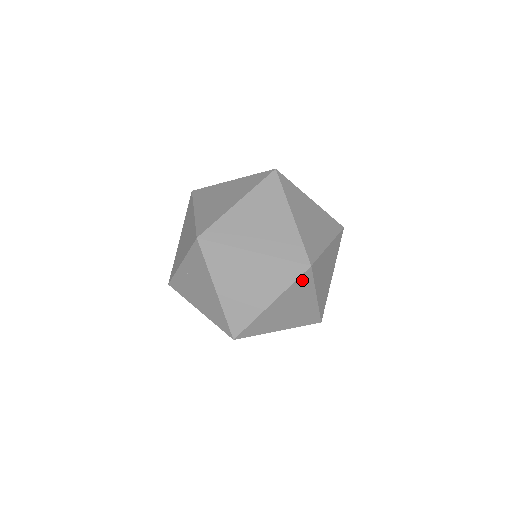
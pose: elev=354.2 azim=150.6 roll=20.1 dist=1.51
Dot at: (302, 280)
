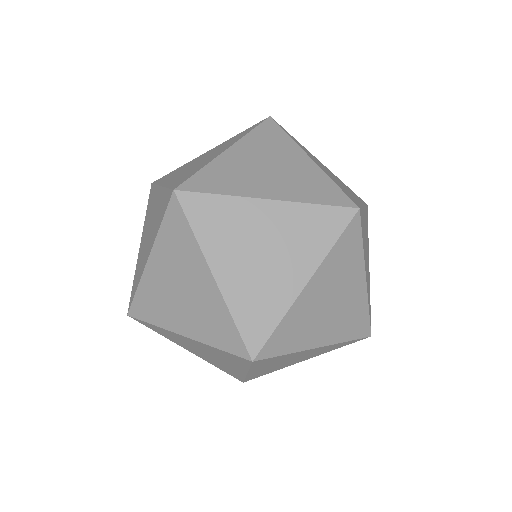
Dot at: (261, 362)
